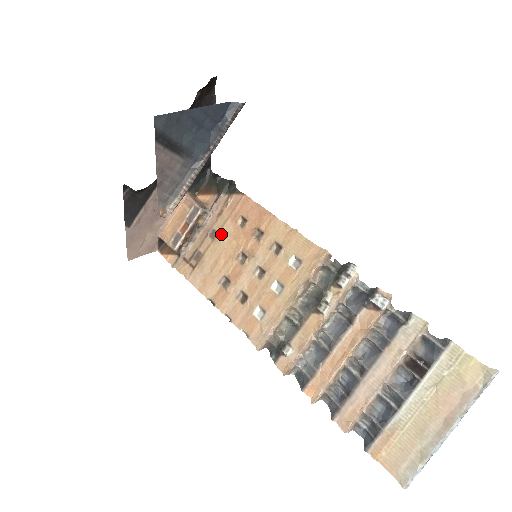
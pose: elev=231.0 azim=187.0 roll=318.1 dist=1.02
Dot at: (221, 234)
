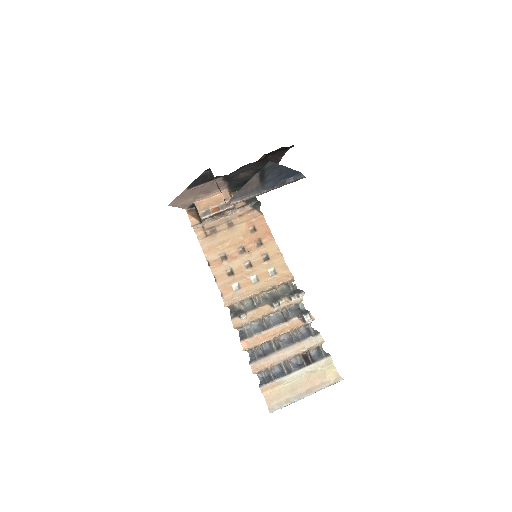
Dot at: (236, 228)
